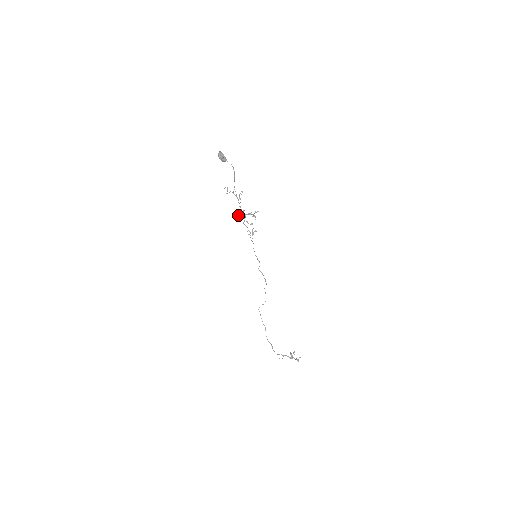
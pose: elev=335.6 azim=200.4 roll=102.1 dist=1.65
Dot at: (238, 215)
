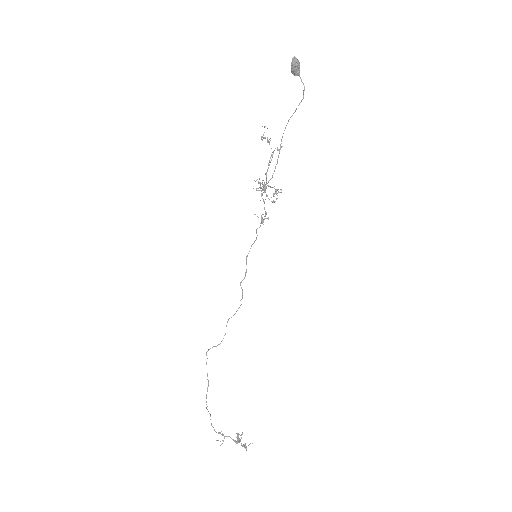
Dot at: (258, 181)
